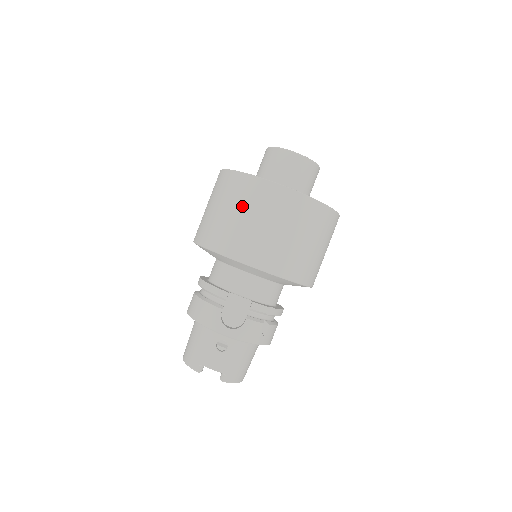
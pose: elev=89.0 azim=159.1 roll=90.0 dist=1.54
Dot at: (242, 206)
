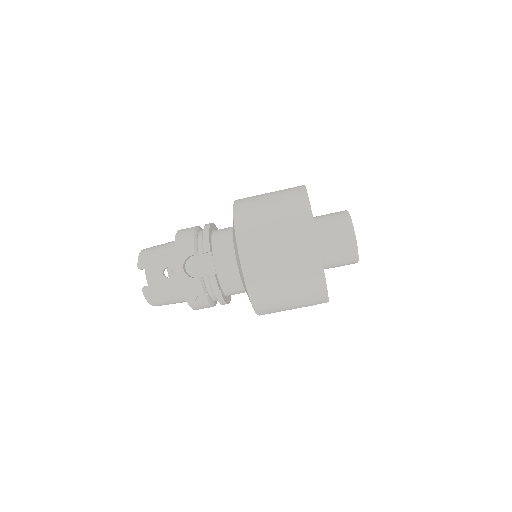
Dot at: (282, 218)
